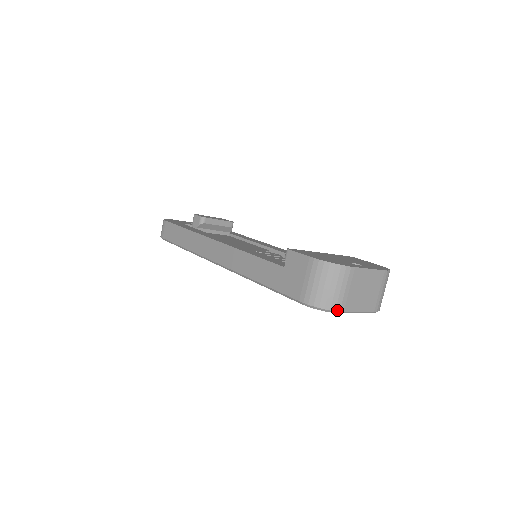
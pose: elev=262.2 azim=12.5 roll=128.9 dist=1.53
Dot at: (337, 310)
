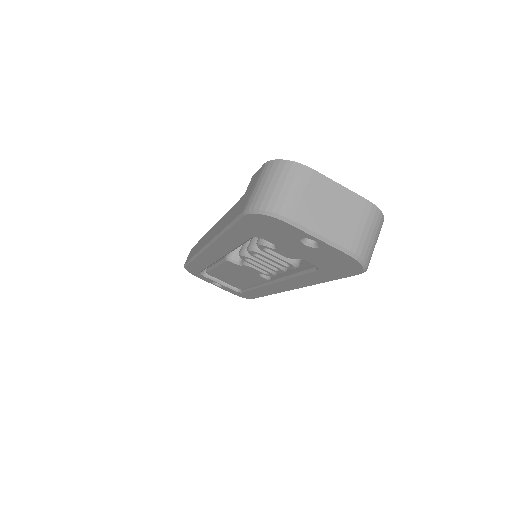
Dot at: (282, 214)
